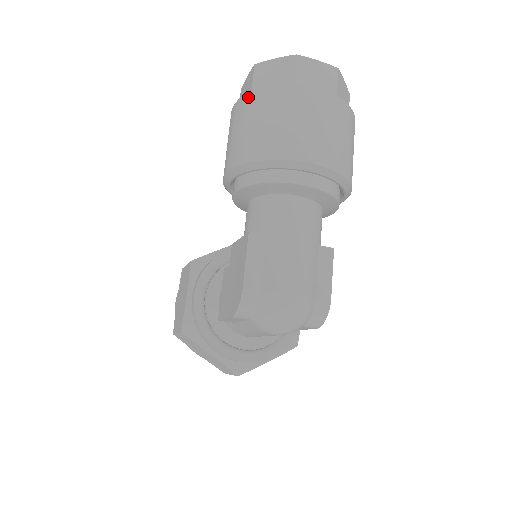
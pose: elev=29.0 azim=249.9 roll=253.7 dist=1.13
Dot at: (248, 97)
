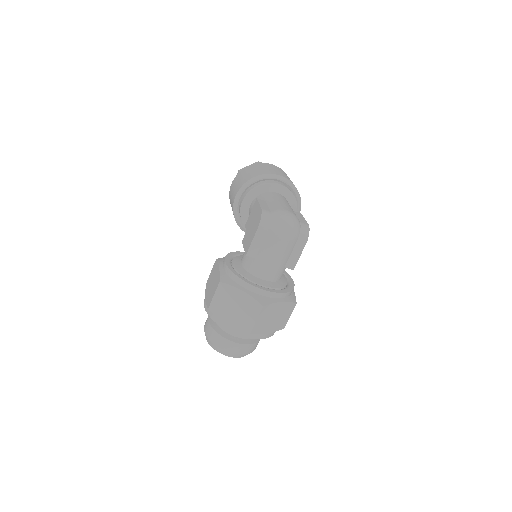
Dot at: (240, 172)
